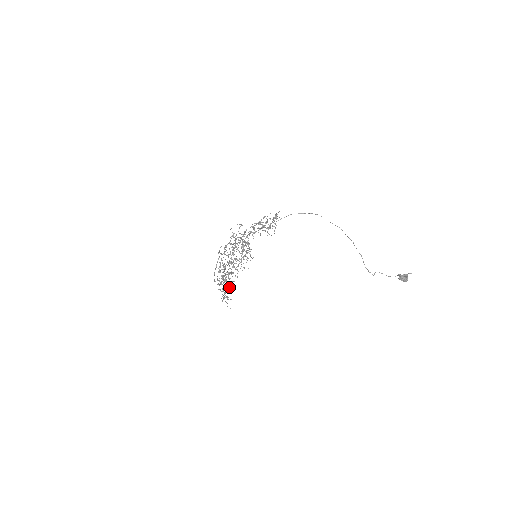
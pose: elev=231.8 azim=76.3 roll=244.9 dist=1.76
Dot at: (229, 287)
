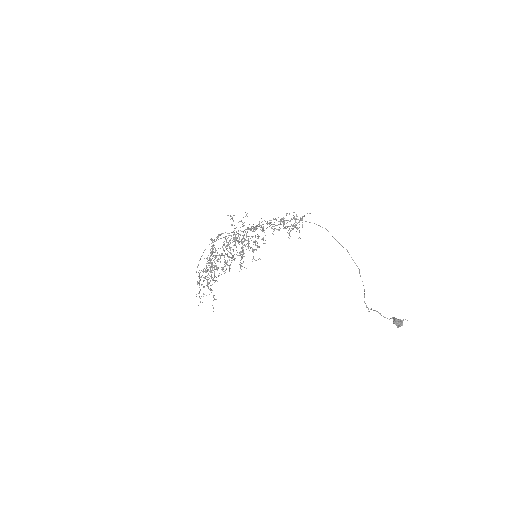
Dot at: occluded
